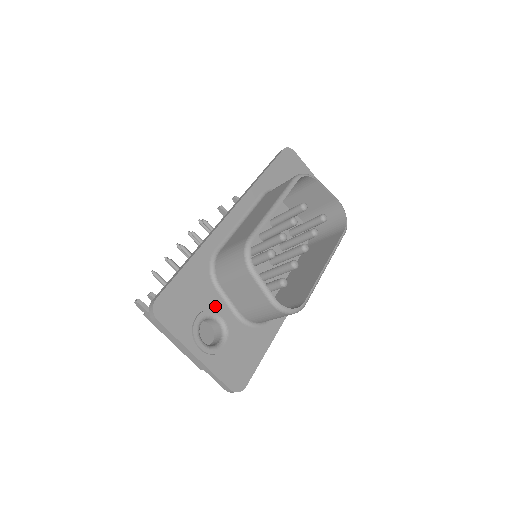
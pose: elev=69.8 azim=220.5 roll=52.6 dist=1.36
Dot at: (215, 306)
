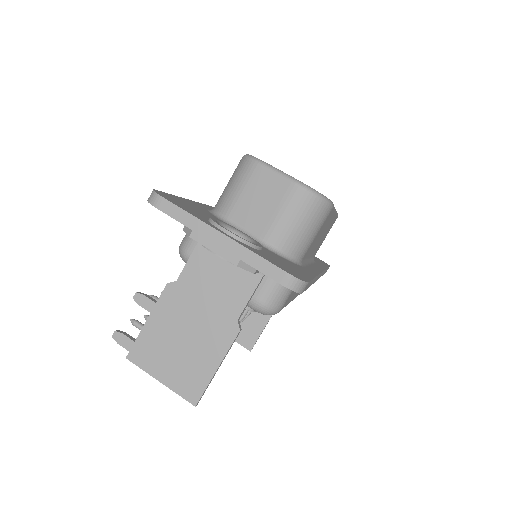
Dot at: occluded
